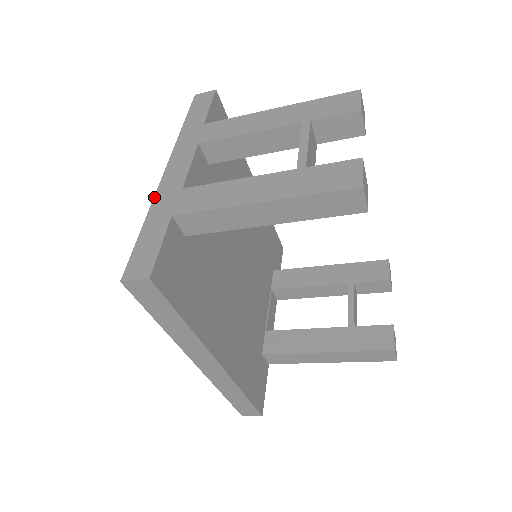
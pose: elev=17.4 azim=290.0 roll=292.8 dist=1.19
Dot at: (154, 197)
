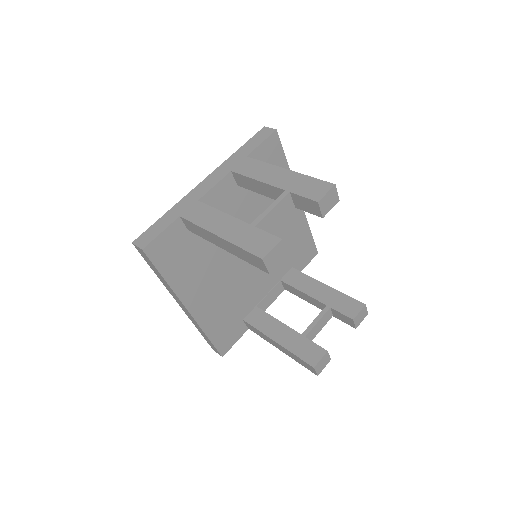
Dot at: (183, 197)
